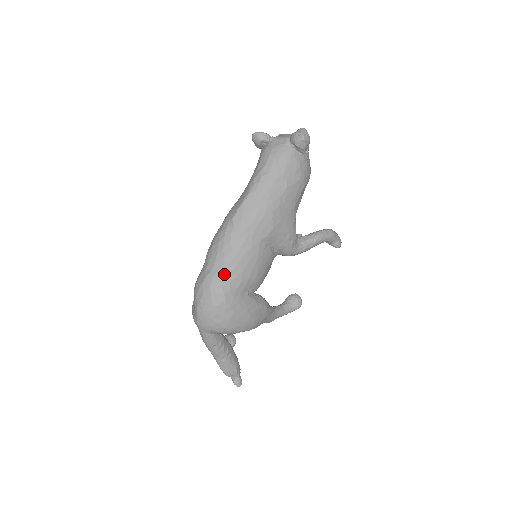
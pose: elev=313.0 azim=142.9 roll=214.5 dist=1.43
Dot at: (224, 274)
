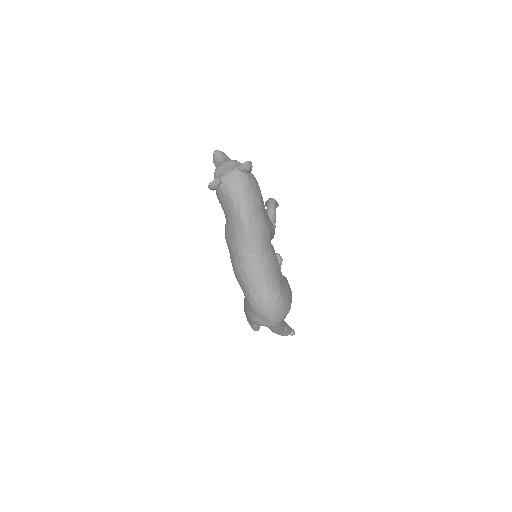
Dot at: (271, 284)
